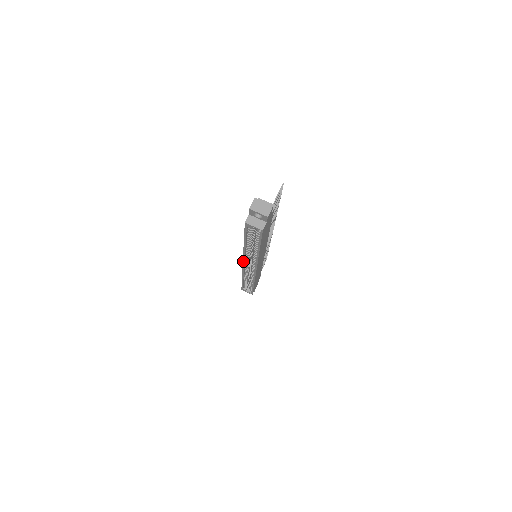
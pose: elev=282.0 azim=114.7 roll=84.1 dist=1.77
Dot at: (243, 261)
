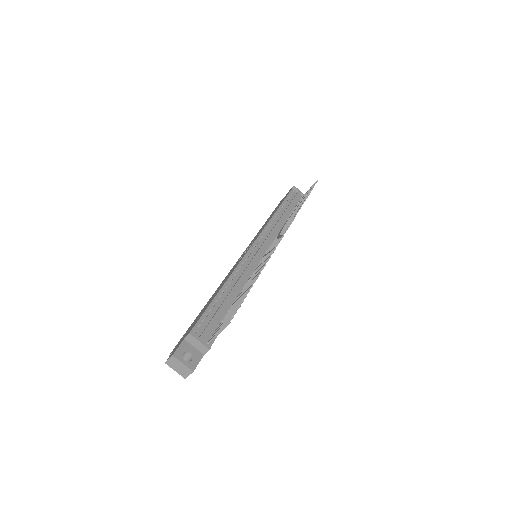
Dot at: occluded
